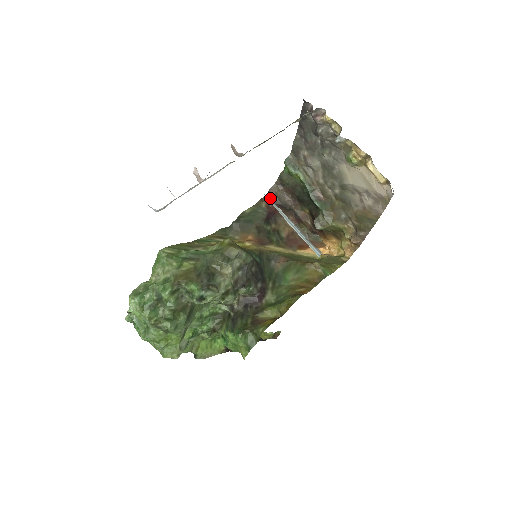
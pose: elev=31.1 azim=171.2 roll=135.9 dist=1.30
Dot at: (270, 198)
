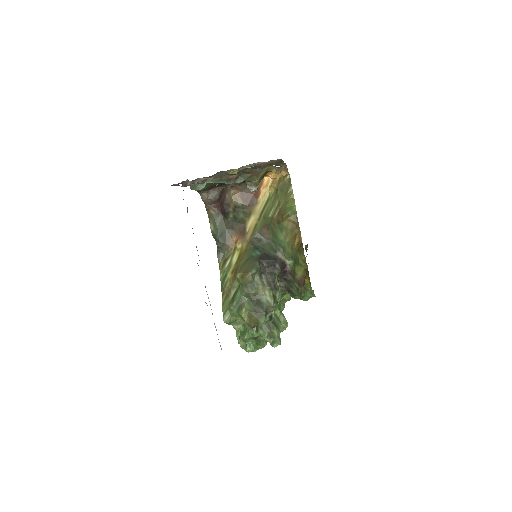
Dot at: (209, 204)
